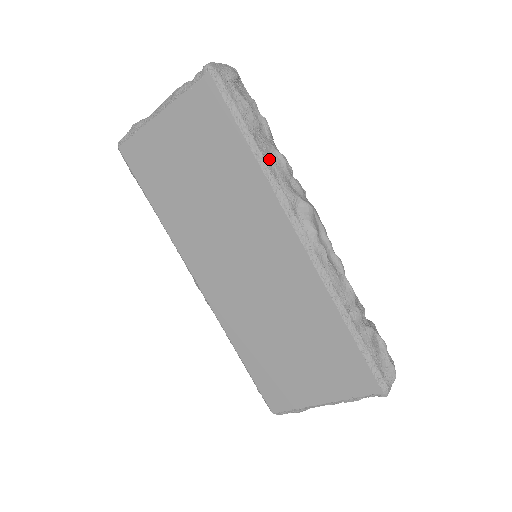
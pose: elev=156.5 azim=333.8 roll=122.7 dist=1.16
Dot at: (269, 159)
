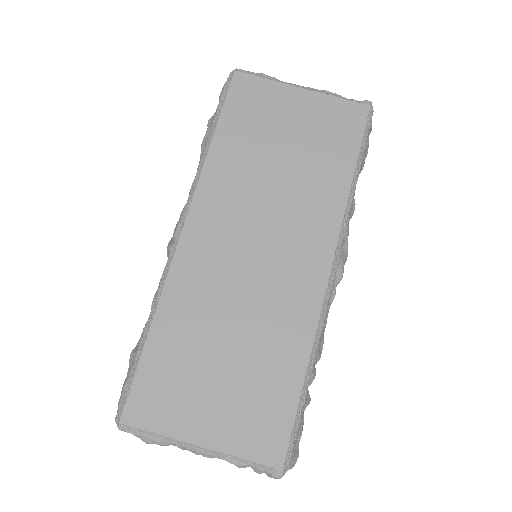
Dot at: occluded
